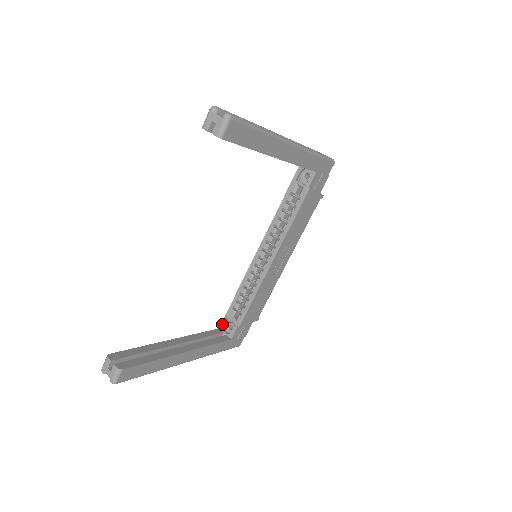
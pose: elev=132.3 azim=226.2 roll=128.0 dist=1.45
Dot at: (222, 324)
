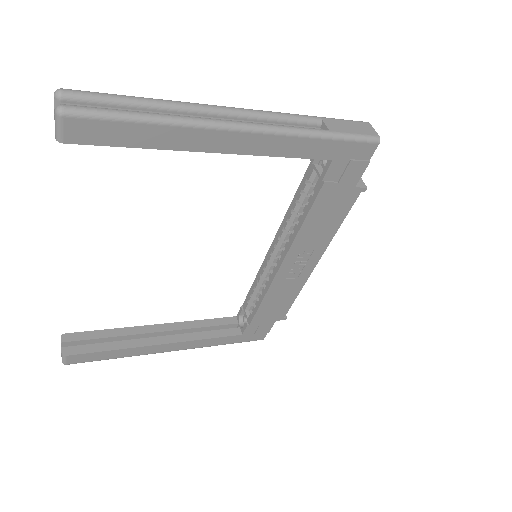
Dot at: (238, 313)
